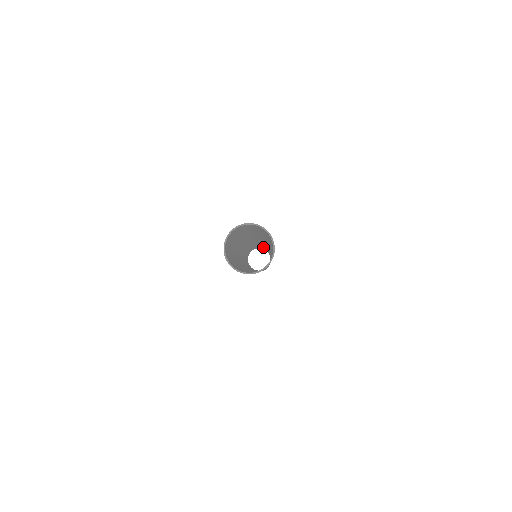
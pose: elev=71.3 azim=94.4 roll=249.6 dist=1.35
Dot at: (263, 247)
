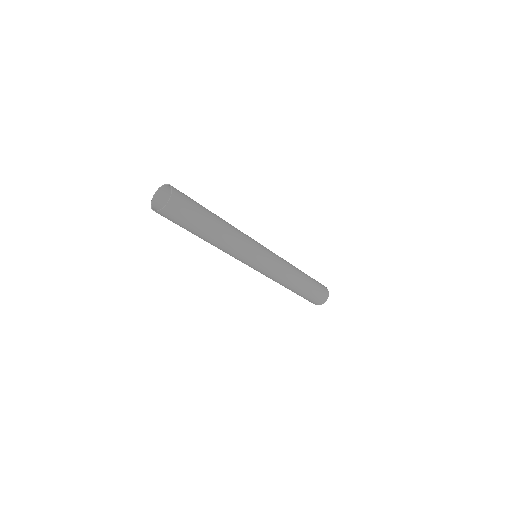
Dot at: occluded
